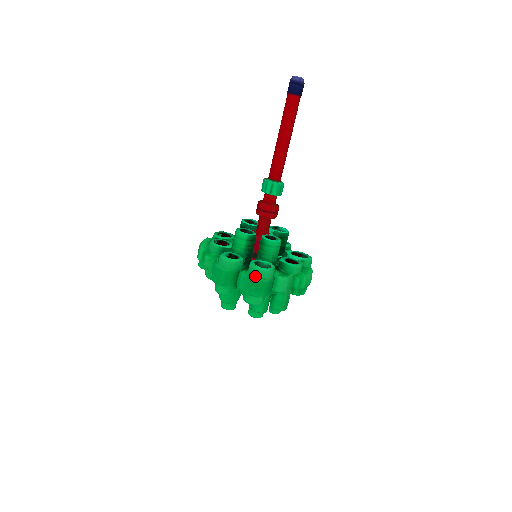
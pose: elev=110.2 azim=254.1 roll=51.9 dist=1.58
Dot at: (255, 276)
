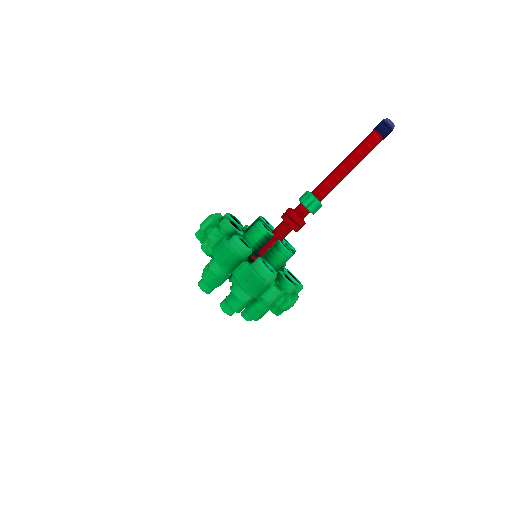
Dot at: (258, 273)
